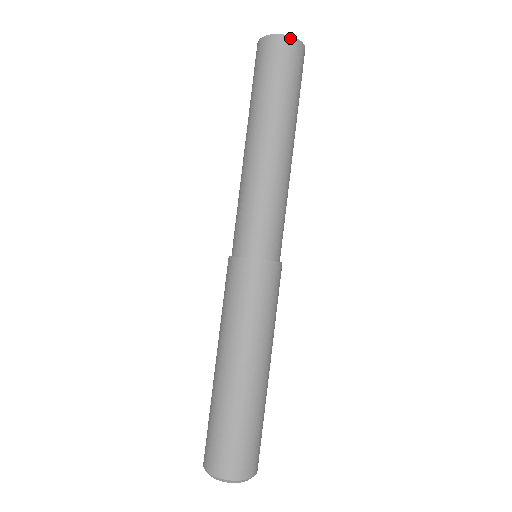
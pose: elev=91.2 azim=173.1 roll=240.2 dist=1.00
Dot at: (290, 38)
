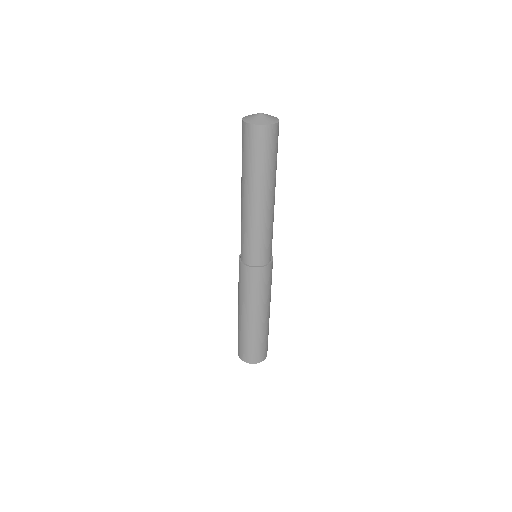
Dot at: (276, 125)
